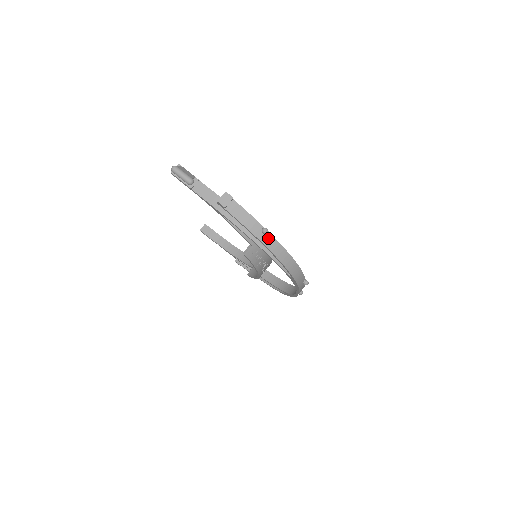
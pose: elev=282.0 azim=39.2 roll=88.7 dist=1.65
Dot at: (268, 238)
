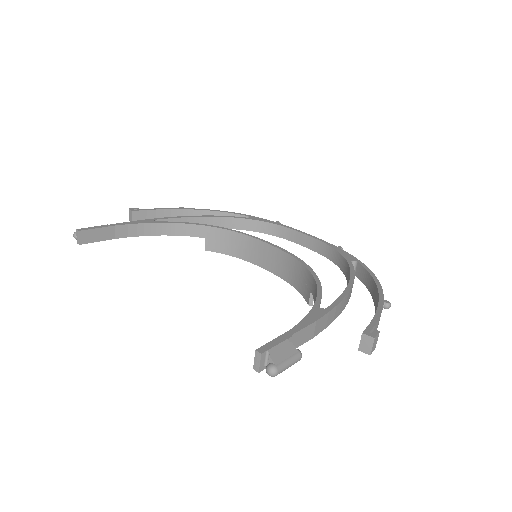
Dot at: occluded
